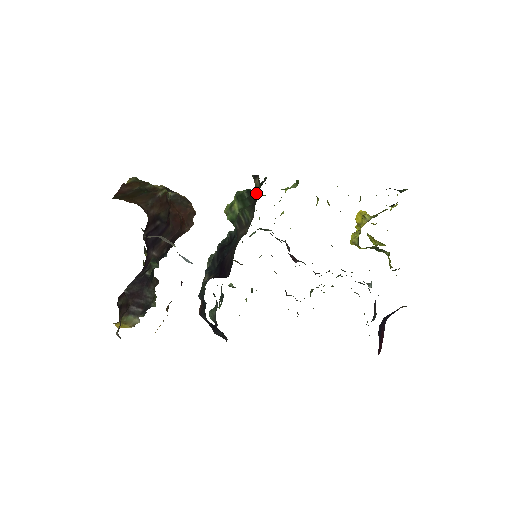
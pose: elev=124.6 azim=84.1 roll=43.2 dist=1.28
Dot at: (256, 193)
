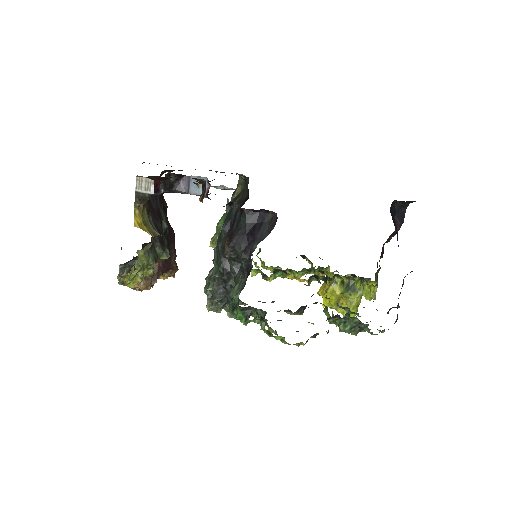
Dot at: occluded
